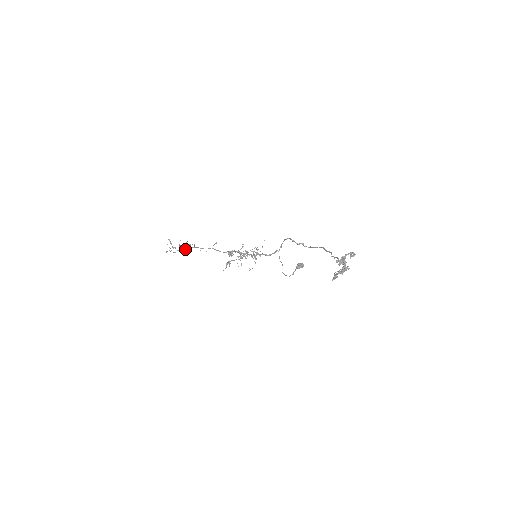
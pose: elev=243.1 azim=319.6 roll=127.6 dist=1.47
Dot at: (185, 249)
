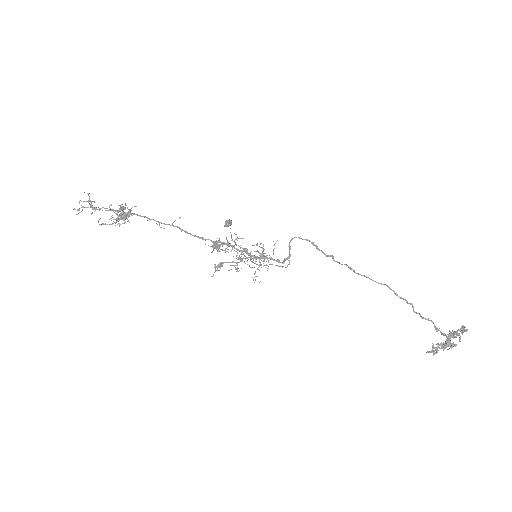
Dot at: (120, 216)
